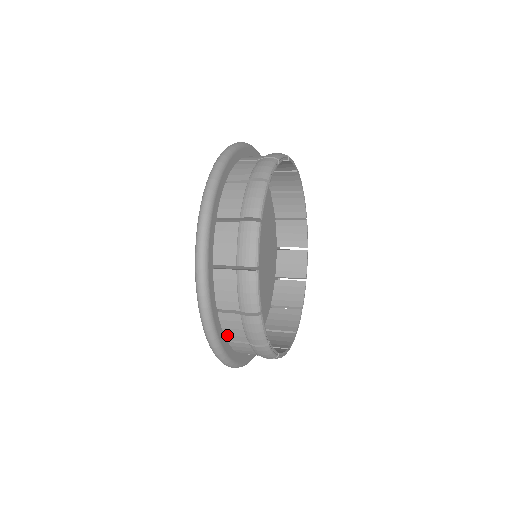
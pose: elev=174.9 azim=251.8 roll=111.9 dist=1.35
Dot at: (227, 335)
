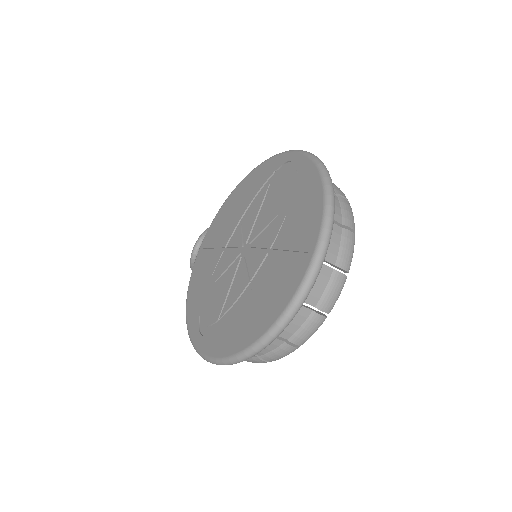
Dot at: occluded
